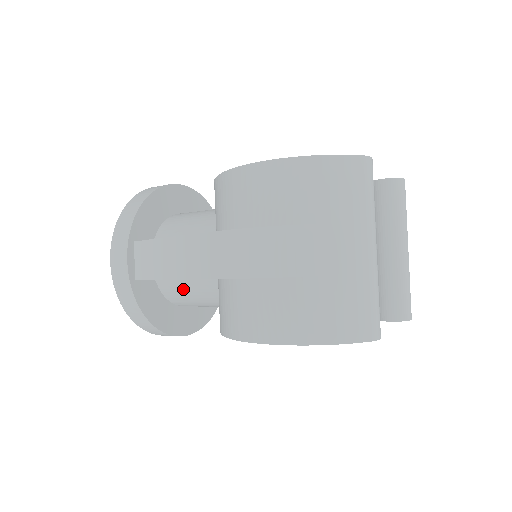
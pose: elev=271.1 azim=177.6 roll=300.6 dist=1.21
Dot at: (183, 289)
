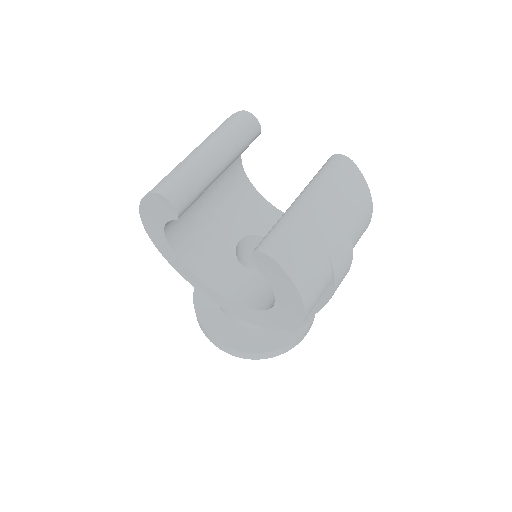
Dot at: occluded
